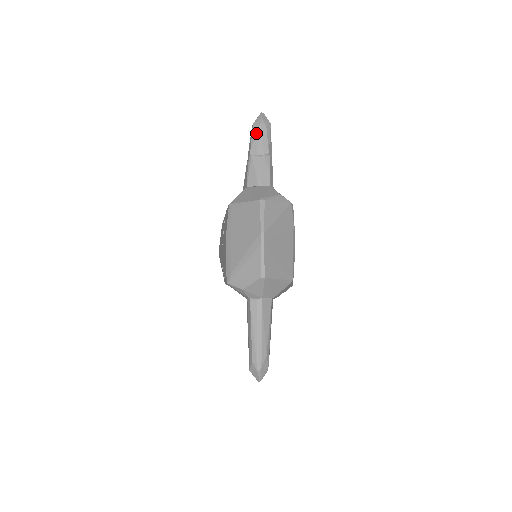
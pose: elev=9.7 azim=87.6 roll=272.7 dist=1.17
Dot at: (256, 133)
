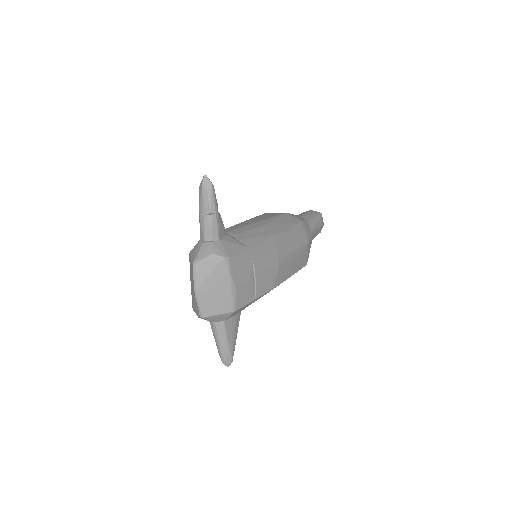
Dot at: (200, 196)
